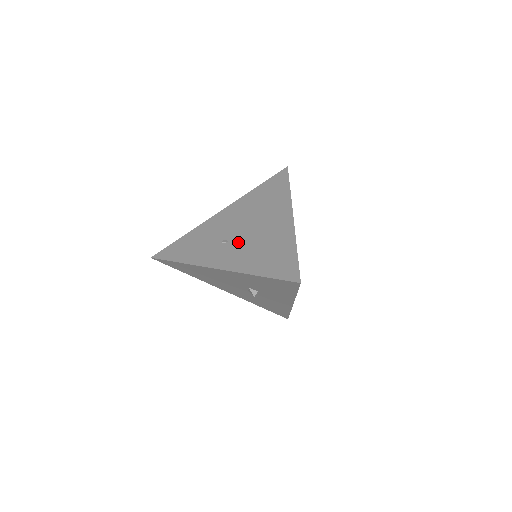
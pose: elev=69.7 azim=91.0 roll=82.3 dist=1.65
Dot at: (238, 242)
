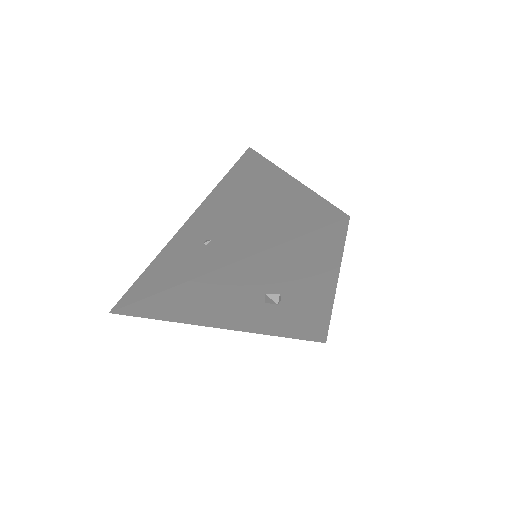
Dot at: (227, 232)
